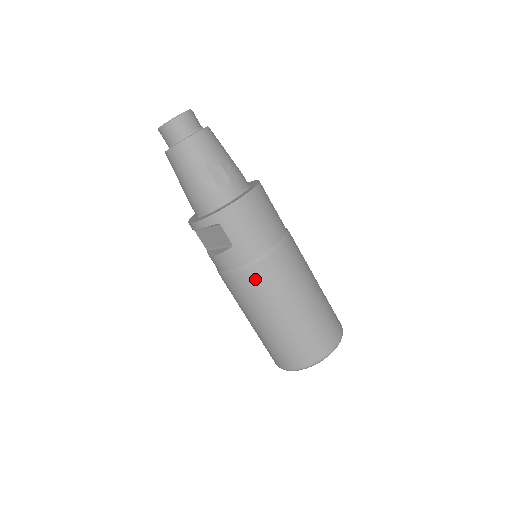
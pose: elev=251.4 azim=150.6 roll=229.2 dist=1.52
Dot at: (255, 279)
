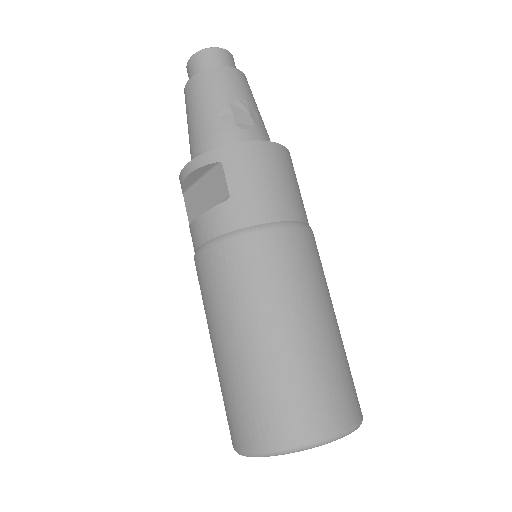
Dot at: (247, 256)
